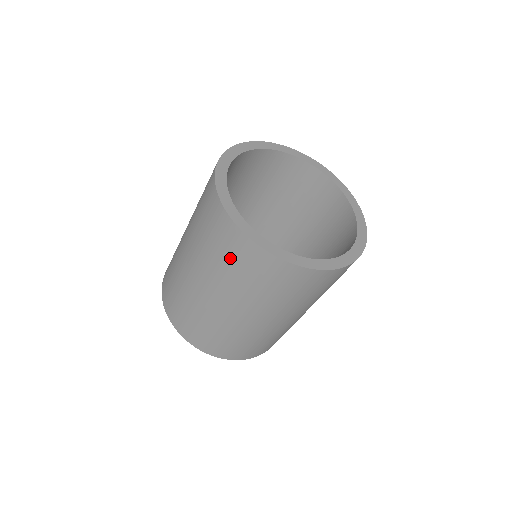
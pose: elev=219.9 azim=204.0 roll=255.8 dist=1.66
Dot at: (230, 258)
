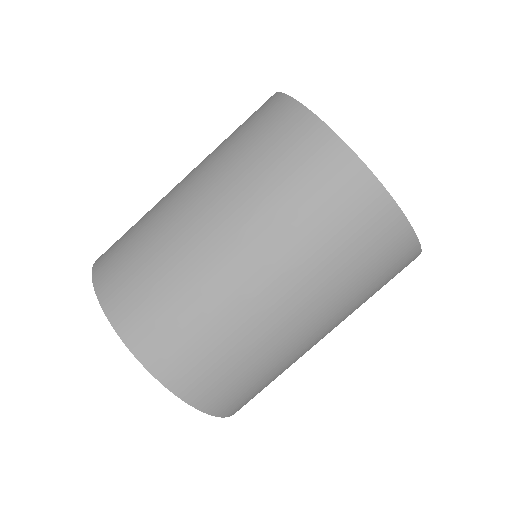
Dot at: (242, 125)
